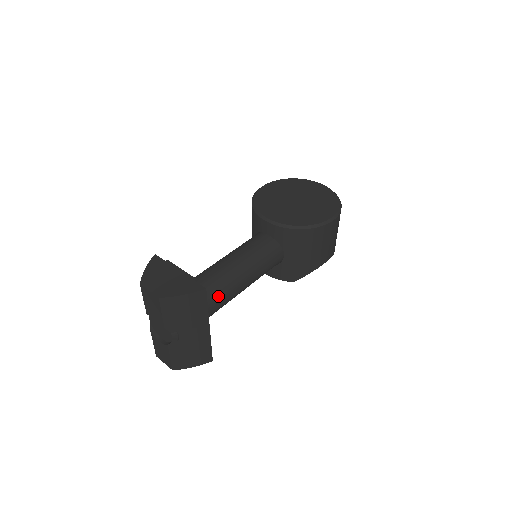
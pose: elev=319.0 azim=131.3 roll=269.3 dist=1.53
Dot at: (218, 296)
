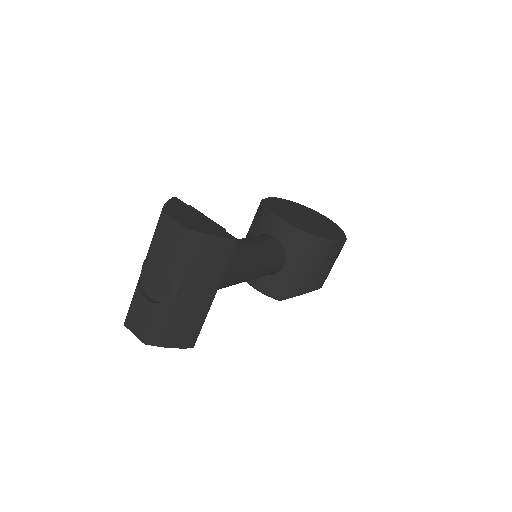
Dot at: occluded
